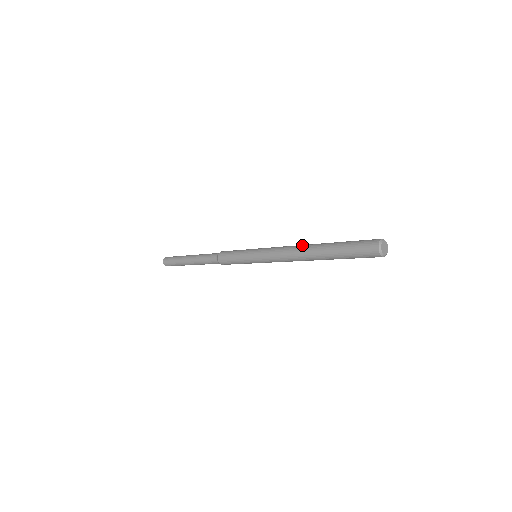
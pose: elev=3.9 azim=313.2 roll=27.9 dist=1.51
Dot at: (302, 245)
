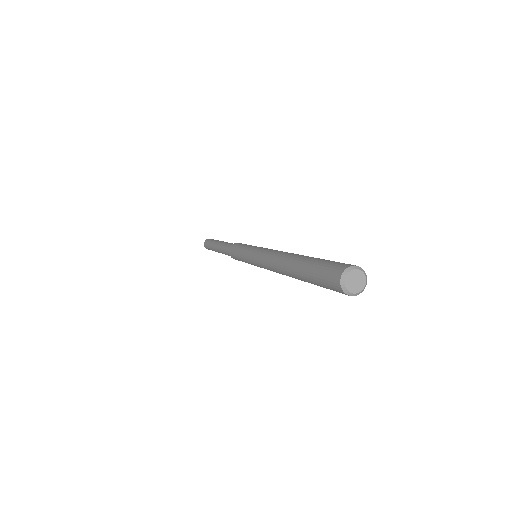
Dot at: (293, 253)
